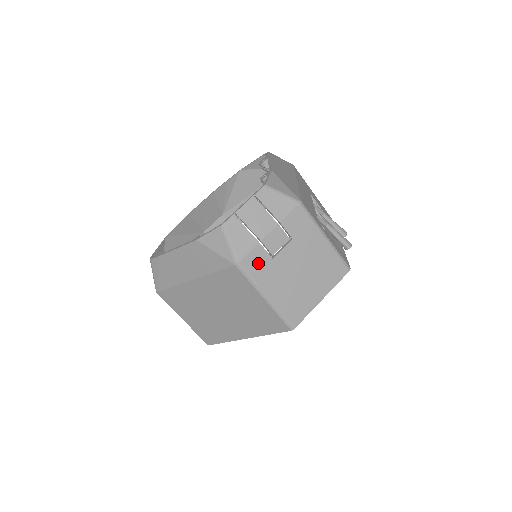
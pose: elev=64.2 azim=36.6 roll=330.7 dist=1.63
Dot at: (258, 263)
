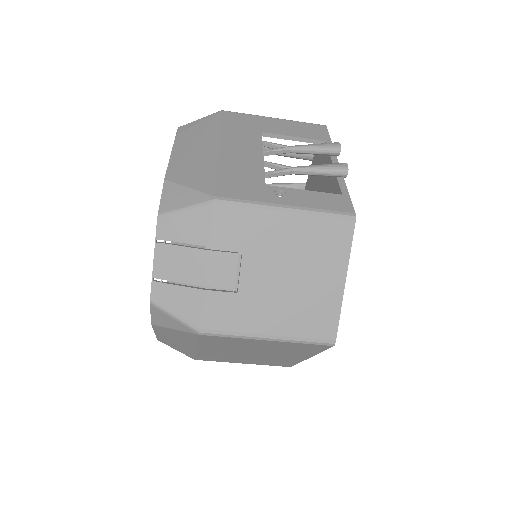
Dot at: (224, 312)
